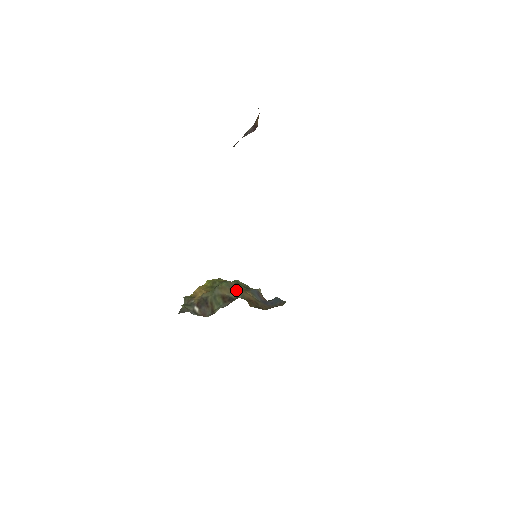
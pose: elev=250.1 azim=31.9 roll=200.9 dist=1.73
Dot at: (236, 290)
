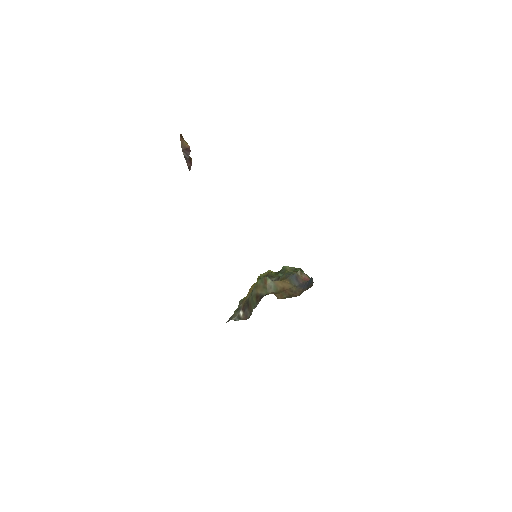
Dot at: (268, 285)
